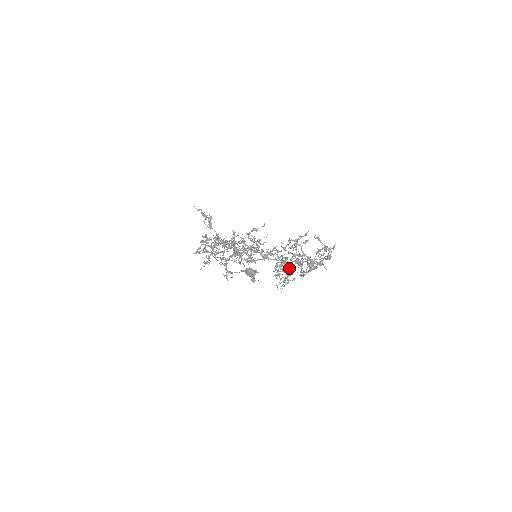
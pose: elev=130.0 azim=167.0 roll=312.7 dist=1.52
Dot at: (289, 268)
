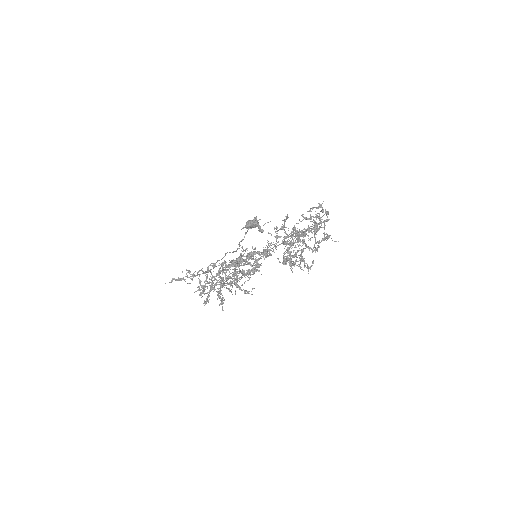
Dot at: (297, 250)
